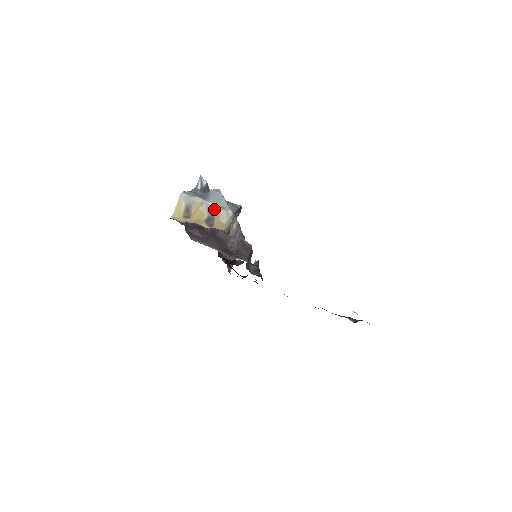
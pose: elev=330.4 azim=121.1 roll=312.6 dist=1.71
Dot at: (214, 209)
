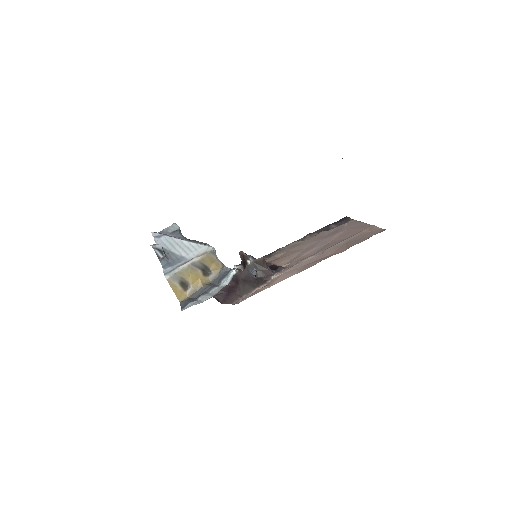
Dot at: (201, 261)
